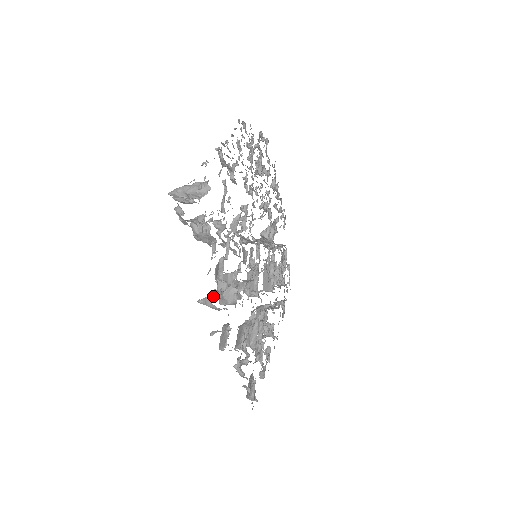
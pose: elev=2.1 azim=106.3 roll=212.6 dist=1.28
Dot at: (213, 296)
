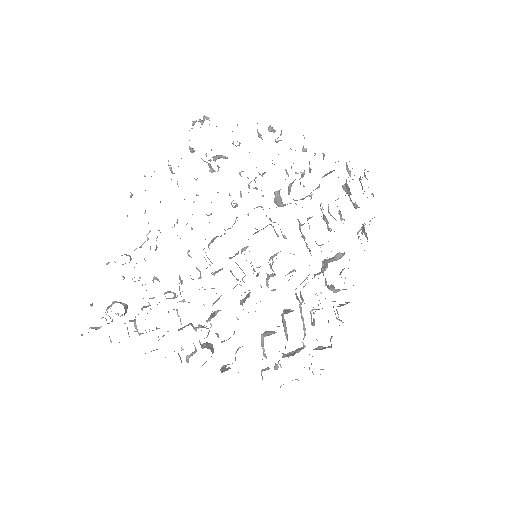
Dot at: (188, 361)
